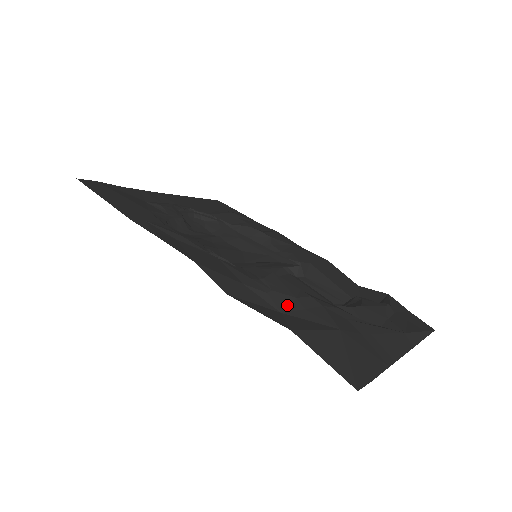
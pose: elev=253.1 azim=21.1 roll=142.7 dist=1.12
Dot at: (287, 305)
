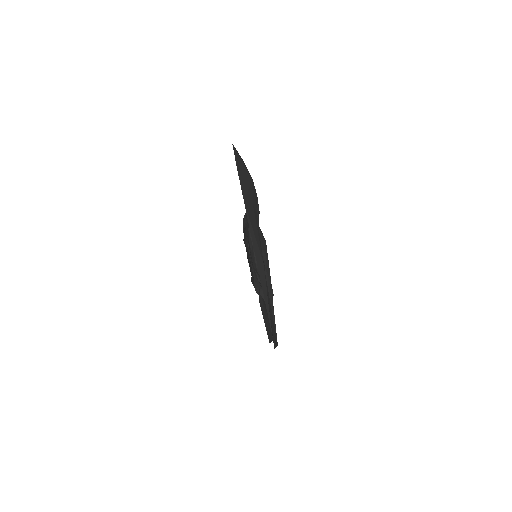
Dot at: occluded
